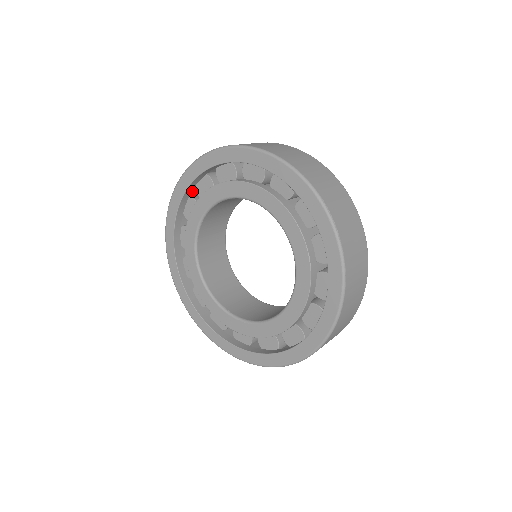
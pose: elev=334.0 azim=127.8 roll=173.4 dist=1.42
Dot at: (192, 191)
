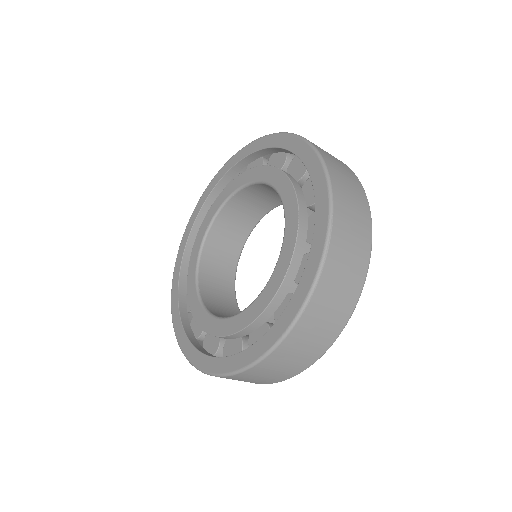
Dot at: occluded
